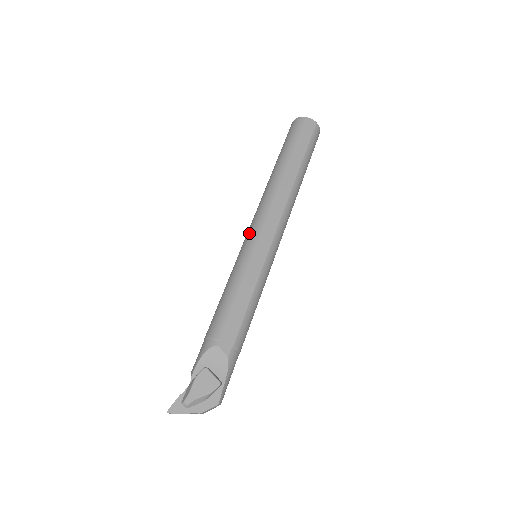
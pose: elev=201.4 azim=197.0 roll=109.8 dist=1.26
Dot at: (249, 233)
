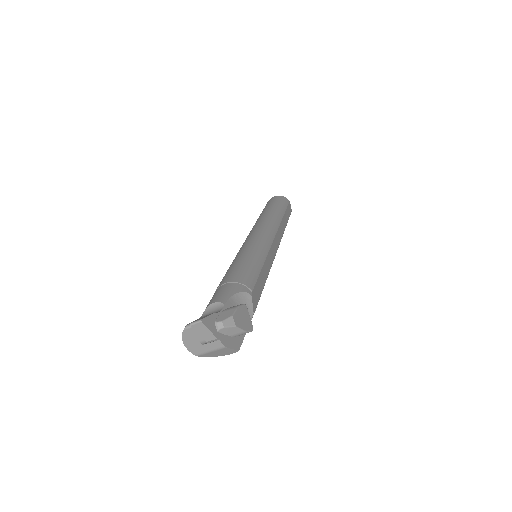
Dot at: (262, 234)
